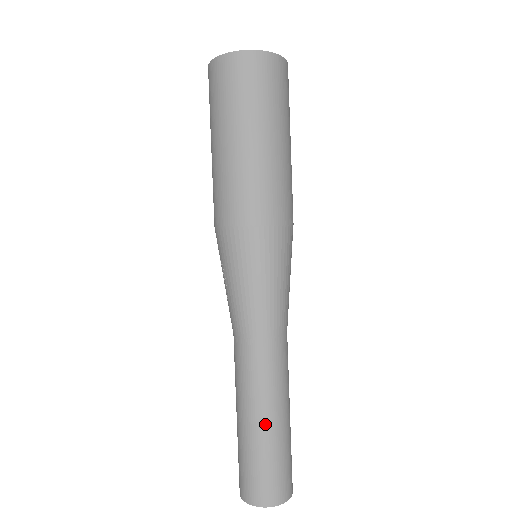
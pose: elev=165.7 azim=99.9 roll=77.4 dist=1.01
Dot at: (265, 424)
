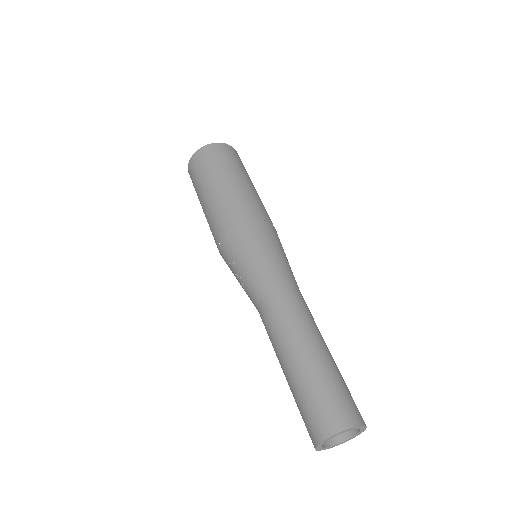
Dot at: (310, 352)
